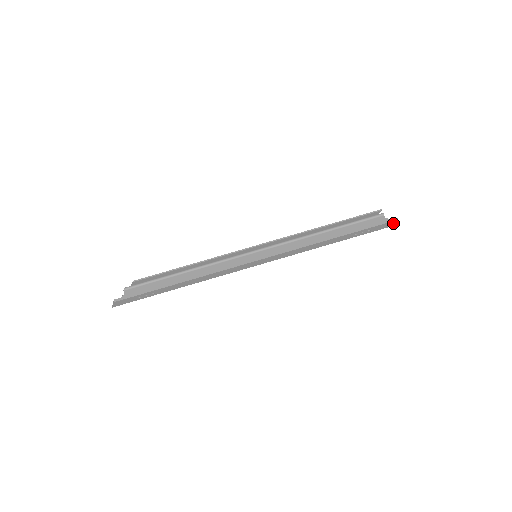
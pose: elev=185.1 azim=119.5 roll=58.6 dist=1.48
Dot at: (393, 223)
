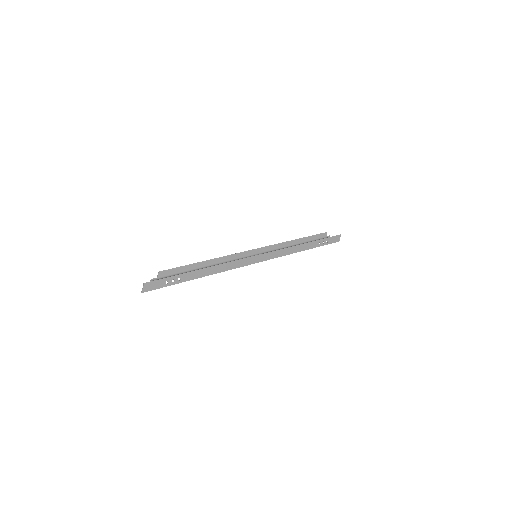
Dot at: (339, 238)
